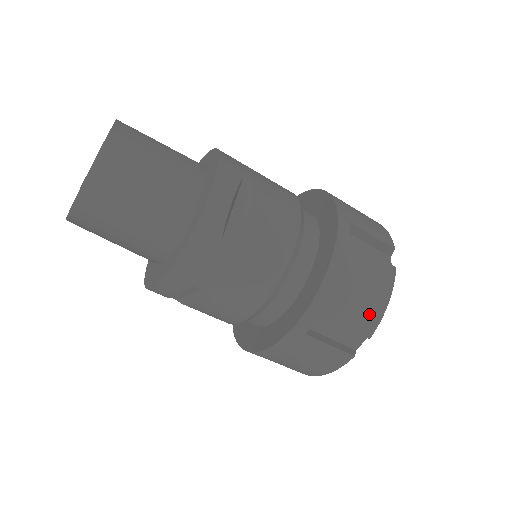
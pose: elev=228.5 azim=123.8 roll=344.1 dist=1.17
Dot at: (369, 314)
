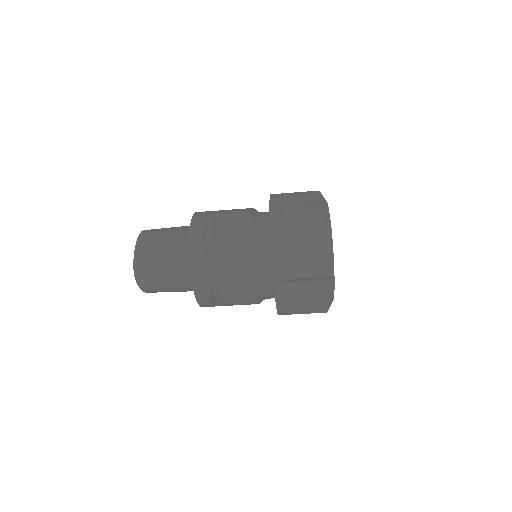
Dot at: (315, 249)
